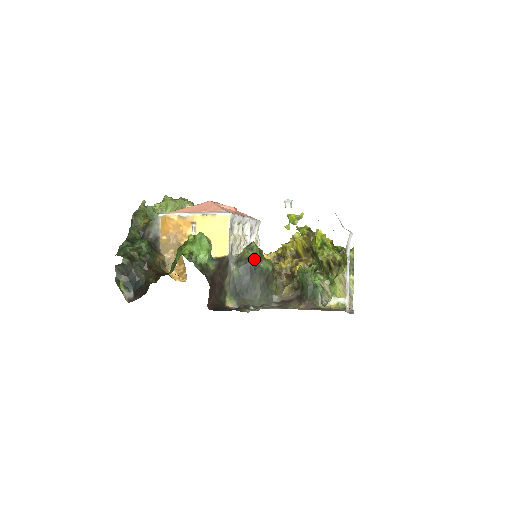
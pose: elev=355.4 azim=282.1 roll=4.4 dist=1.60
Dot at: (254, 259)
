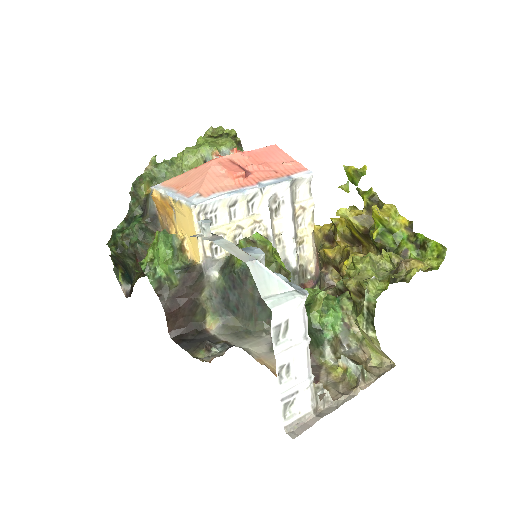
Dot at: (240, 268)
